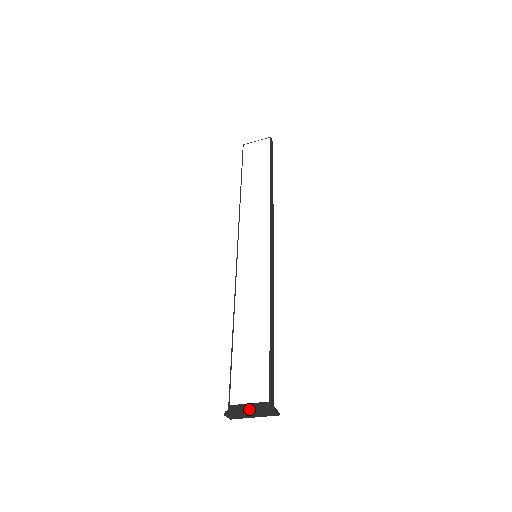
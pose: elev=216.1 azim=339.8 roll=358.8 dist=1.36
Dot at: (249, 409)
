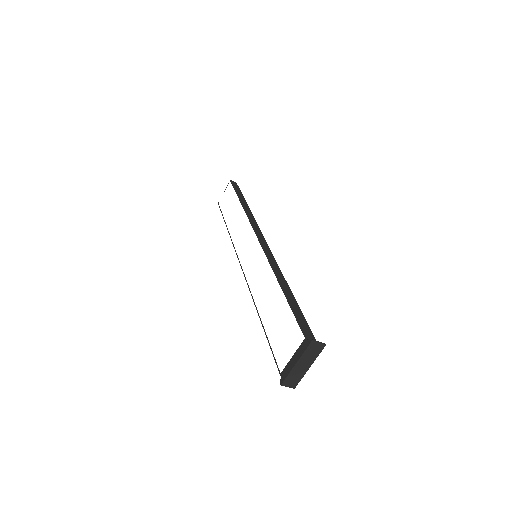
Dot at: (294, 360)
